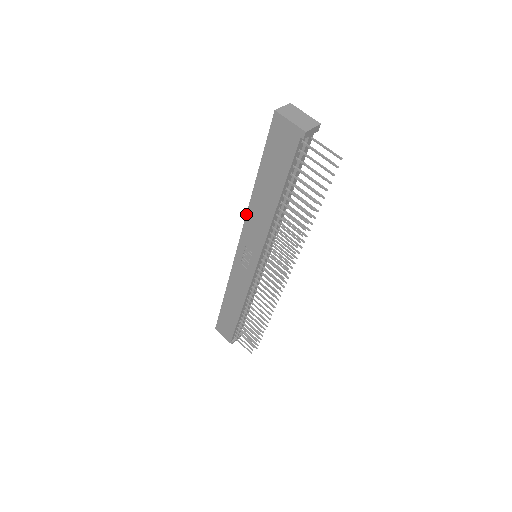
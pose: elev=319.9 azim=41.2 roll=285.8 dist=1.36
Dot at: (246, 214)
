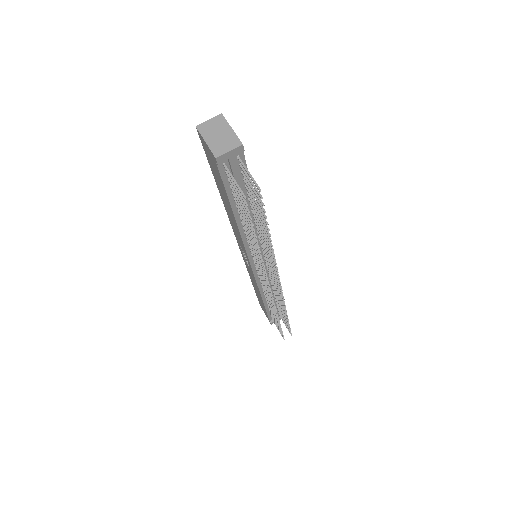
Dot at: (228, 217)
